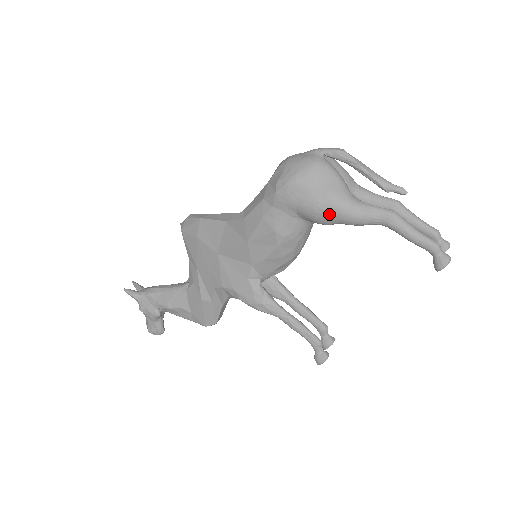
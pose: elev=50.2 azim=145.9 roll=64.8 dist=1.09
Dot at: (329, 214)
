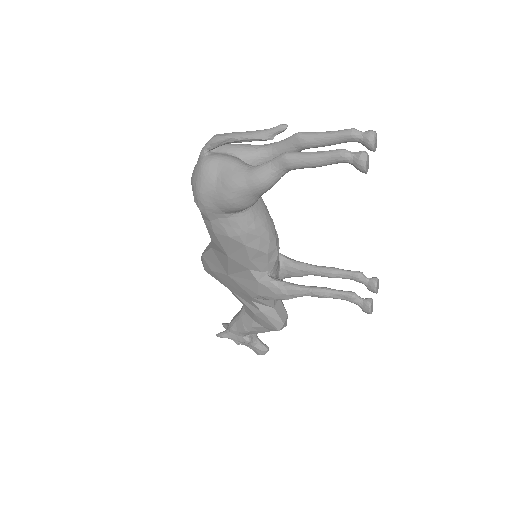
Dot at: (241, 198)
